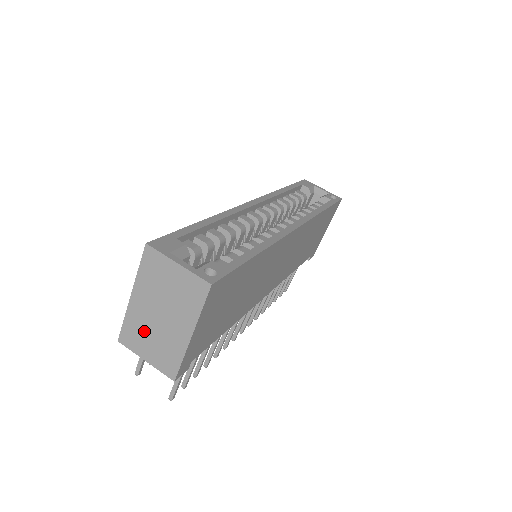
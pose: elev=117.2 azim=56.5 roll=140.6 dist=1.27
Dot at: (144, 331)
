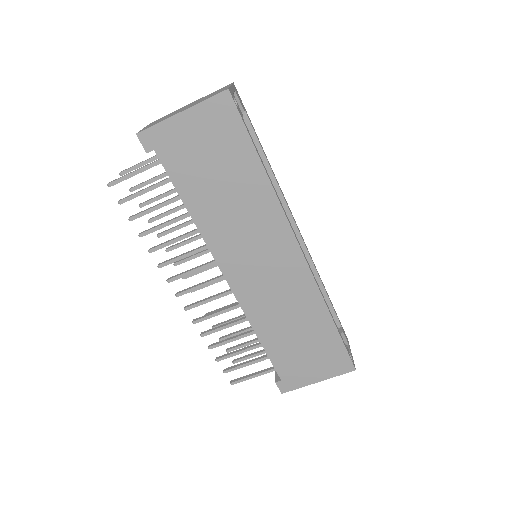
Dot at: (168, 115)
